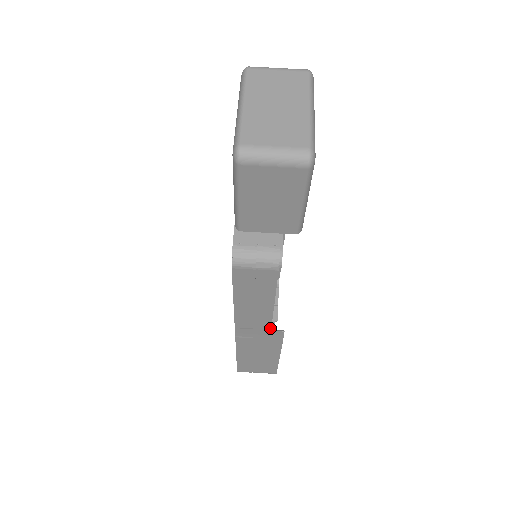
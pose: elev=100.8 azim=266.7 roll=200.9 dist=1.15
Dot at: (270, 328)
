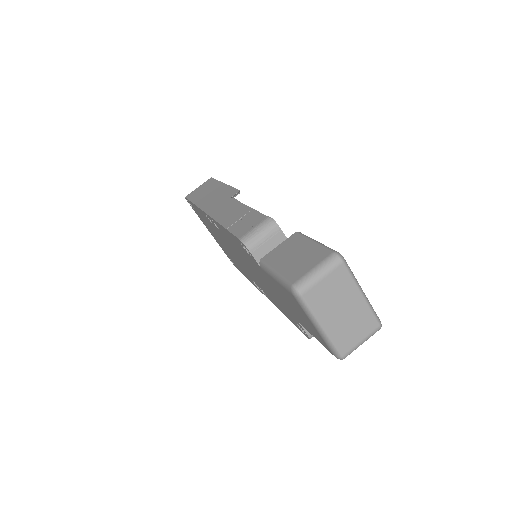
Dot at: occluded
